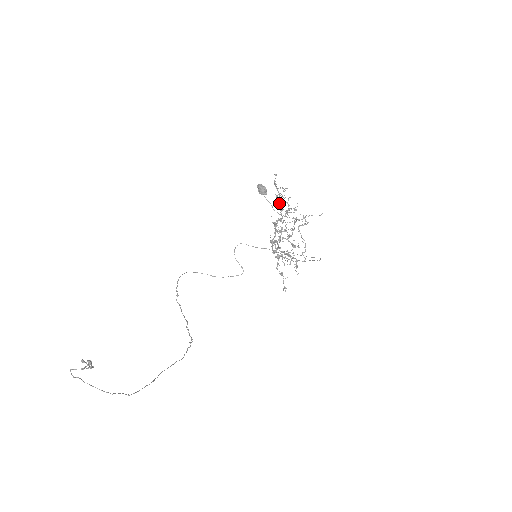
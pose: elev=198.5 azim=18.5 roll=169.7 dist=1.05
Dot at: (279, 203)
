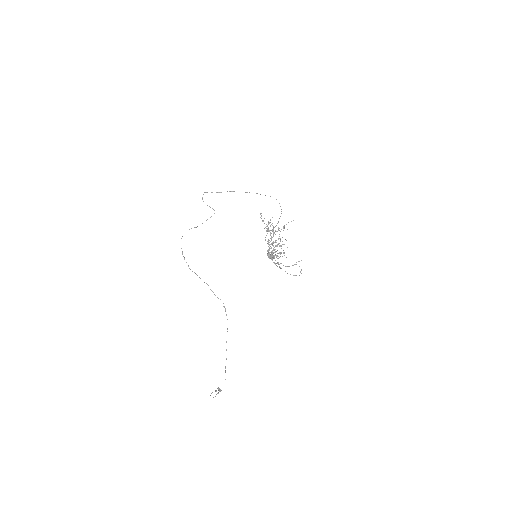
Dot at: (268, 231)
